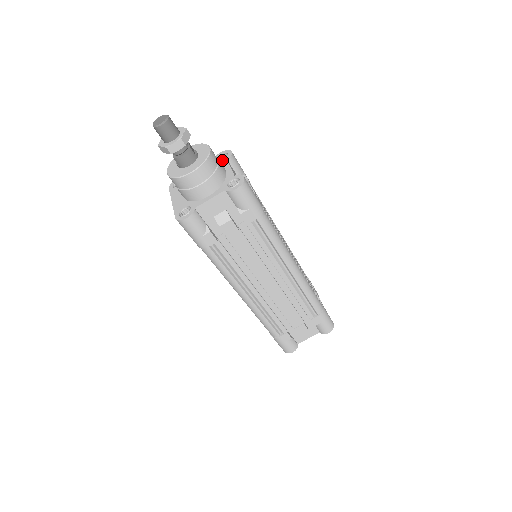
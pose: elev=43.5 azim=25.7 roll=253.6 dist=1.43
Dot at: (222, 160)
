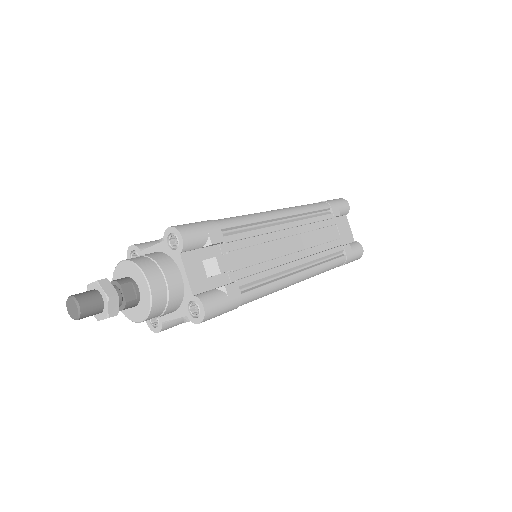
Dot at: (174, 248)
